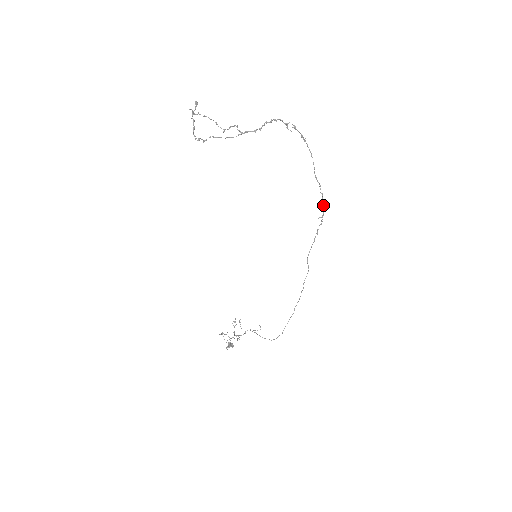
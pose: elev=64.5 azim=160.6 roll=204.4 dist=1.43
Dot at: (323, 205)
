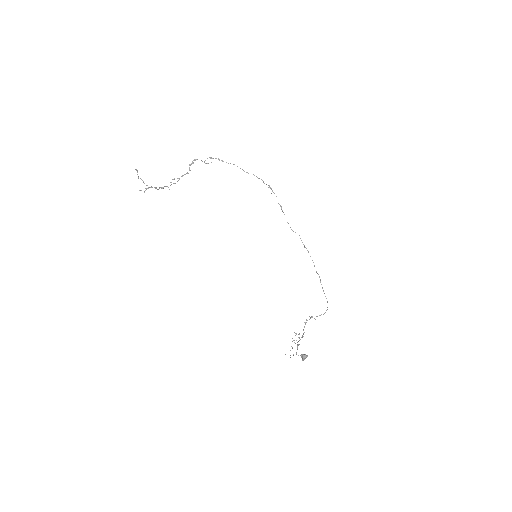
Dot at: occluded
